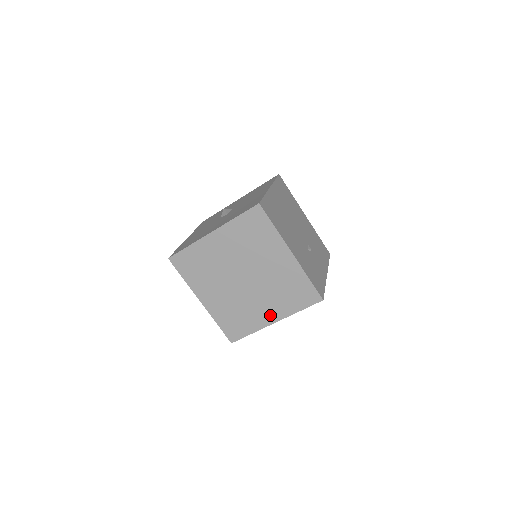
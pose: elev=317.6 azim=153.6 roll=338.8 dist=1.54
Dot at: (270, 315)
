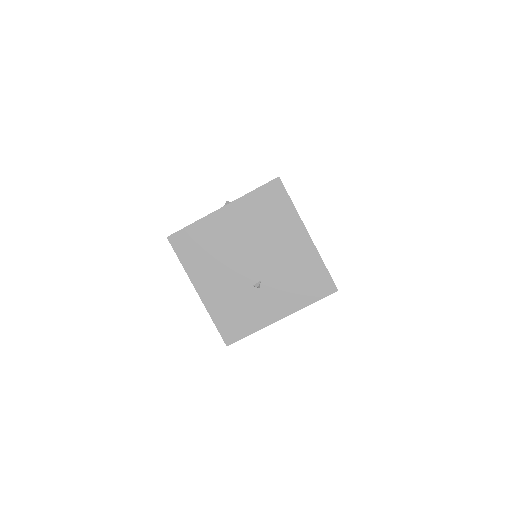
Dot at: occluded
